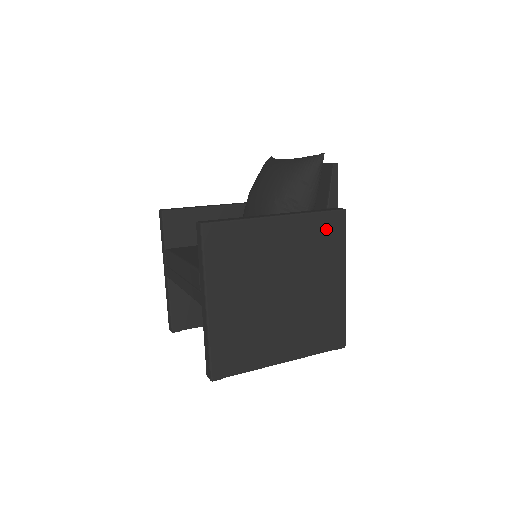
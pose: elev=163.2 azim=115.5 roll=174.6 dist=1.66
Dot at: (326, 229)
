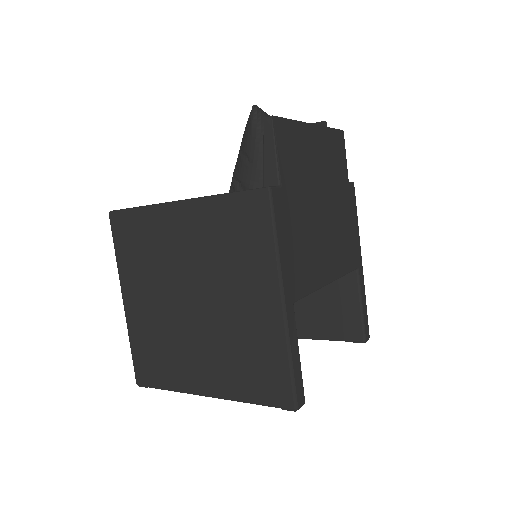
Dot at: (242, 219)
